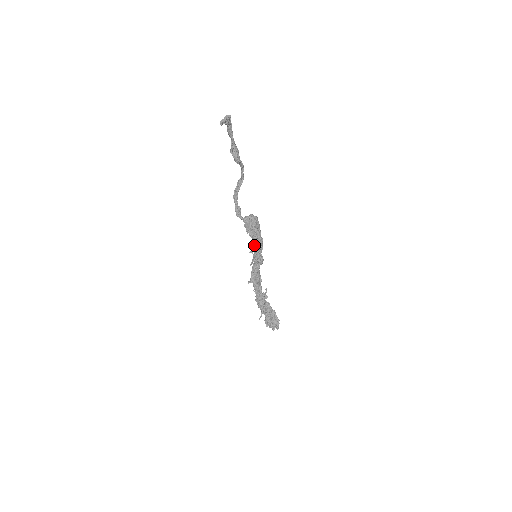
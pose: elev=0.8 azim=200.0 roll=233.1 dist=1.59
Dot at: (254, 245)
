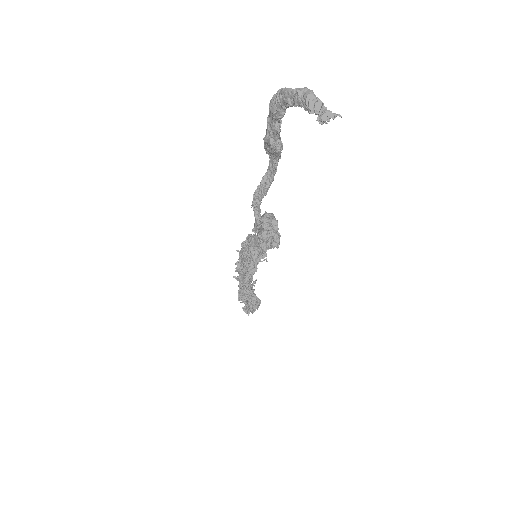
Dot at: (263, 248)
